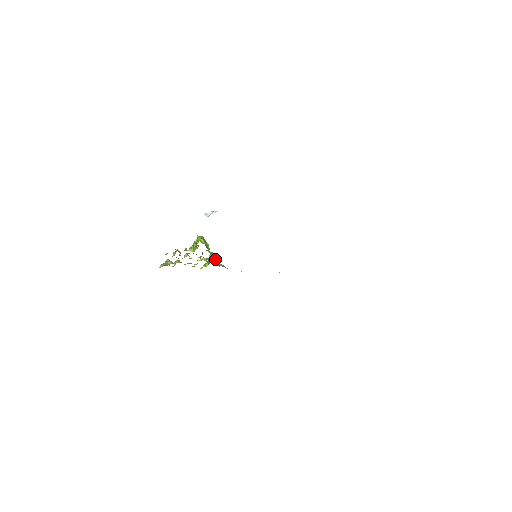
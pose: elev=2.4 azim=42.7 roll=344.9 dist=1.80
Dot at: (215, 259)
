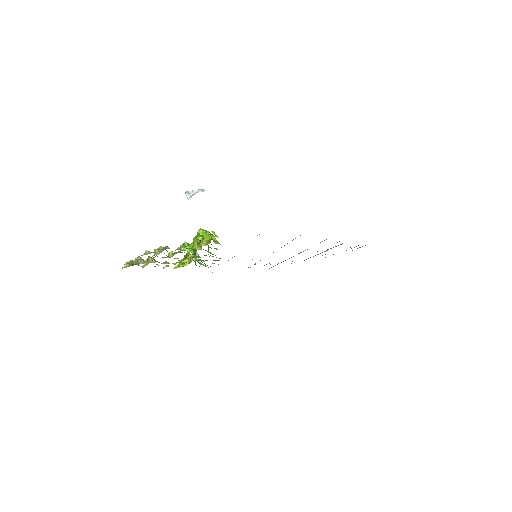
Dot at: occluded
